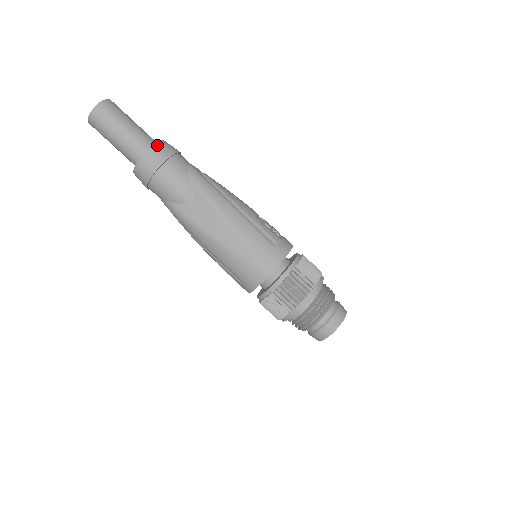
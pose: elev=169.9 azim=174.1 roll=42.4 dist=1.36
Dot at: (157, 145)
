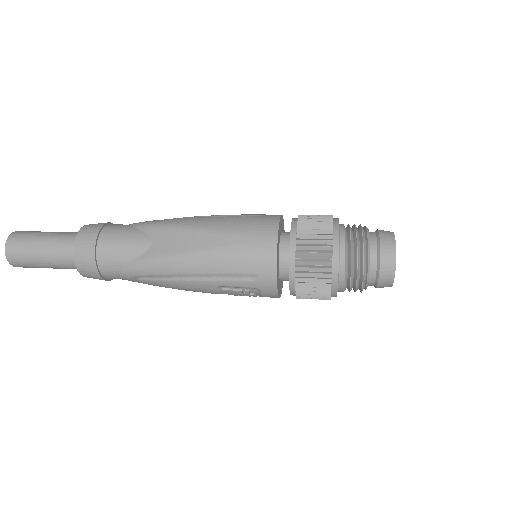
Dot at: (86, 226)
